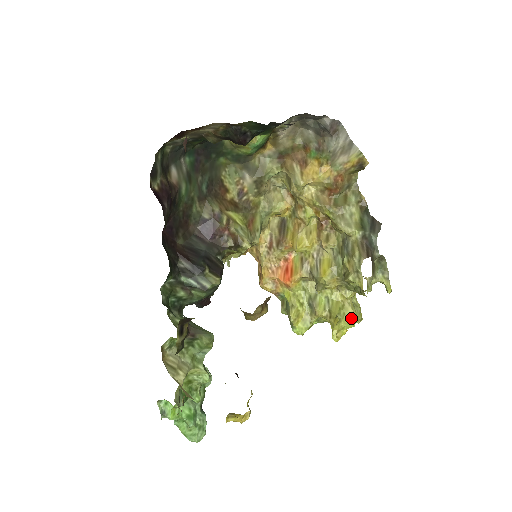
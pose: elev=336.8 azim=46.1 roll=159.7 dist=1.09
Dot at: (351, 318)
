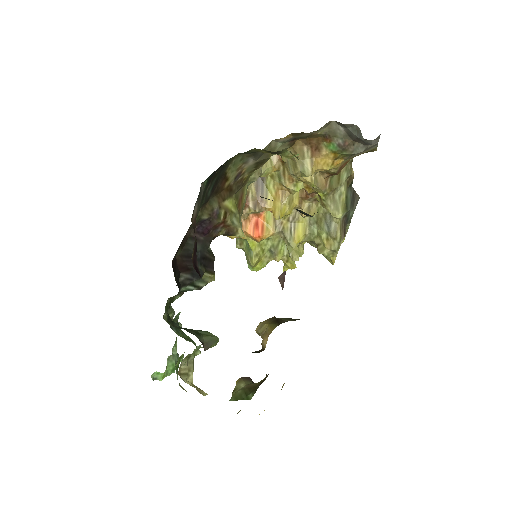
Dot at: (300, 255)
